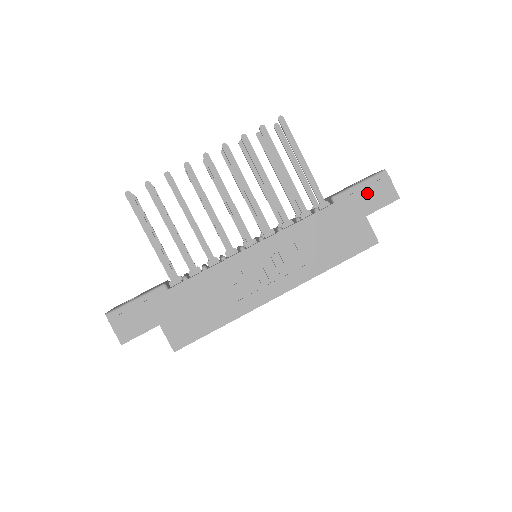
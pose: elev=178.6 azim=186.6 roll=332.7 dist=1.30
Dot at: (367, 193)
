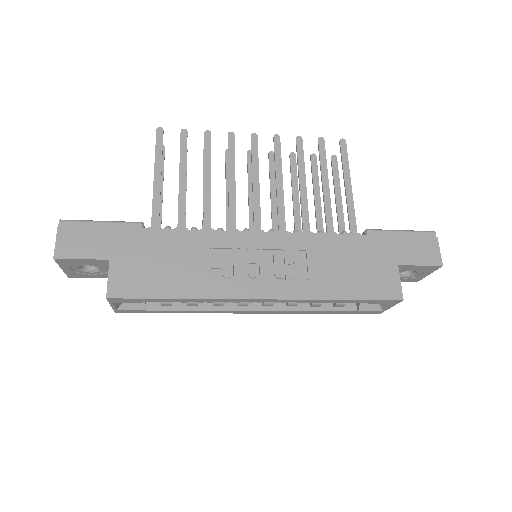
Dot at: (407, 243)
